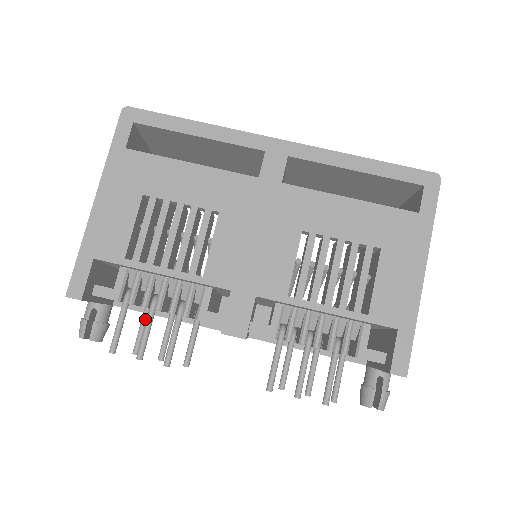
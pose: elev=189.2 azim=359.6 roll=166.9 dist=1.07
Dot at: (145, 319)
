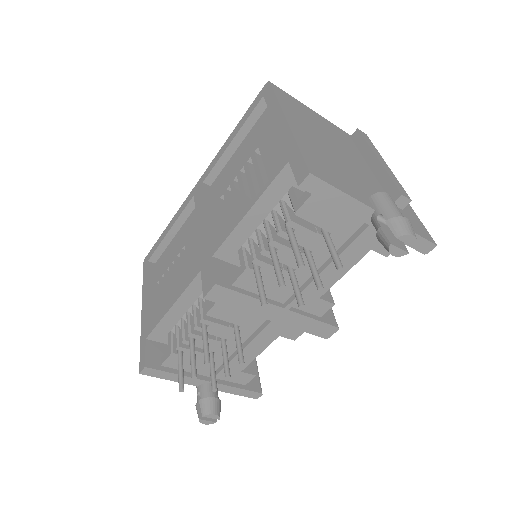
Dot at: (210, 361)
